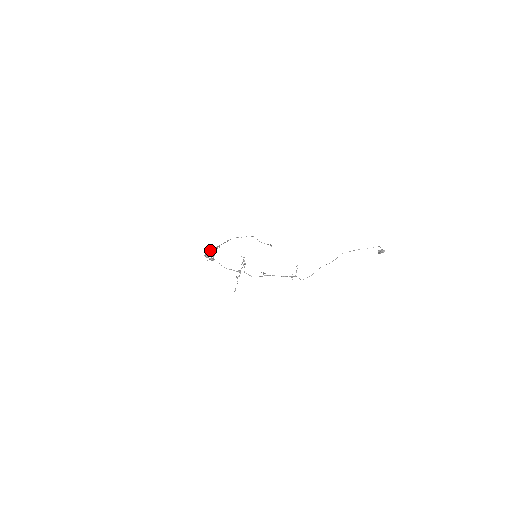
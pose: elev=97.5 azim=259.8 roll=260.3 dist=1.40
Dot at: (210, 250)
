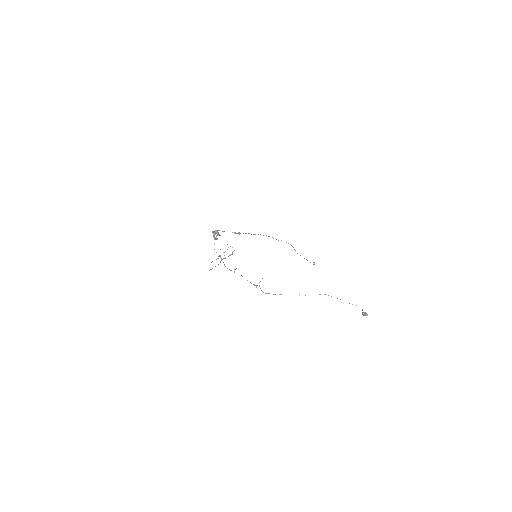
Dot at: occluded
